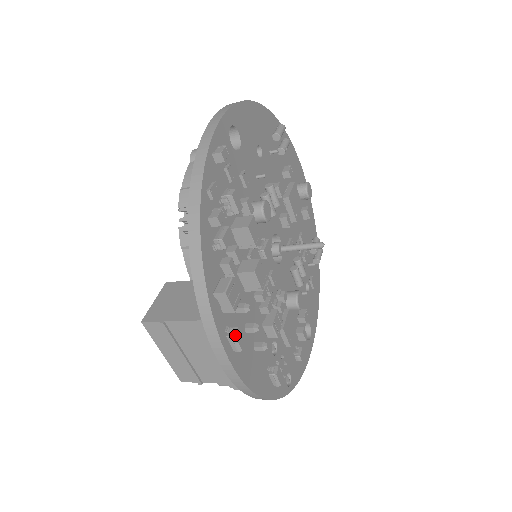
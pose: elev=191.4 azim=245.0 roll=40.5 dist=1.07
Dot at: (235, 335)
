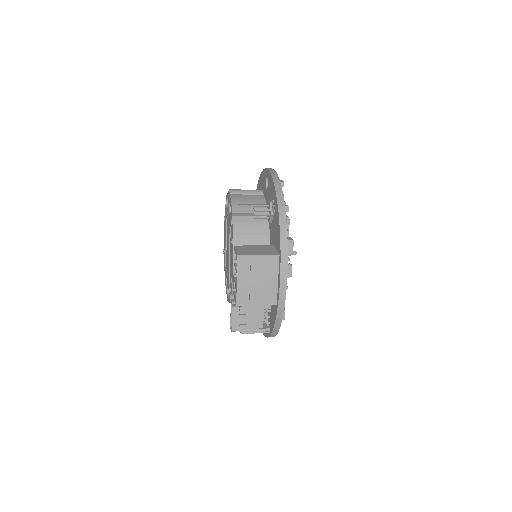
Dot at: occluded
